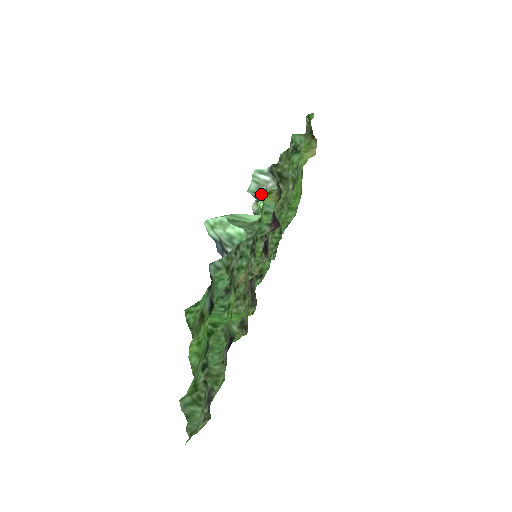
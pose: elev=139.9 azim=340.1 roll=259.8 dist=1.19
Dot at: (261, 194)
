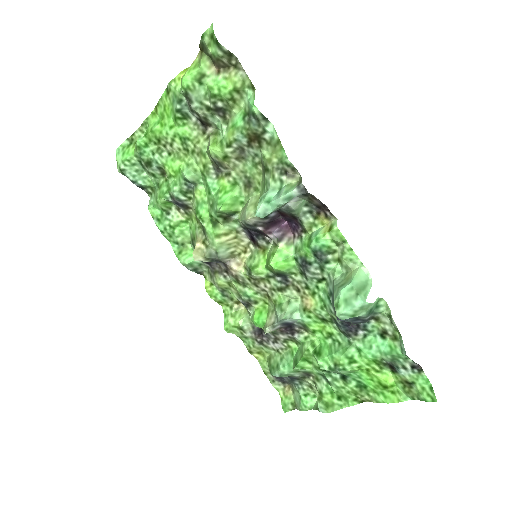
Dot at: occluded
